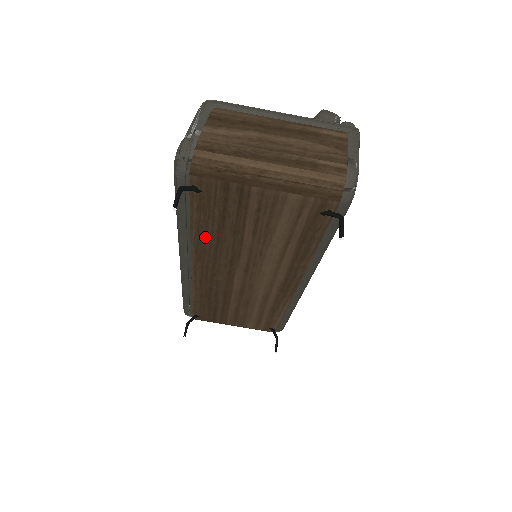
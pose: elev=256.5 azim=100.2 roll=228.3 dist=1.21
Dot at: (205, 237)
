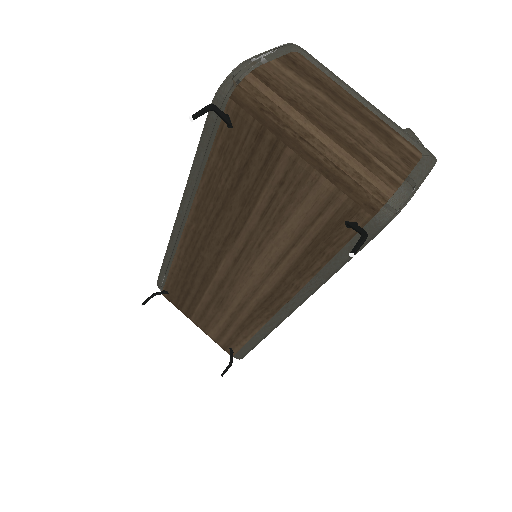
Dot at: (213, 193)
